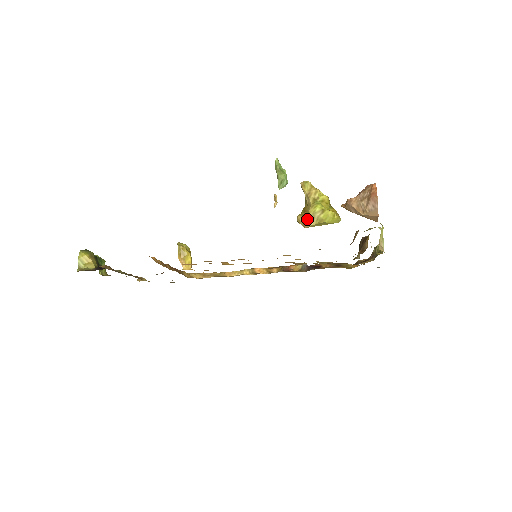
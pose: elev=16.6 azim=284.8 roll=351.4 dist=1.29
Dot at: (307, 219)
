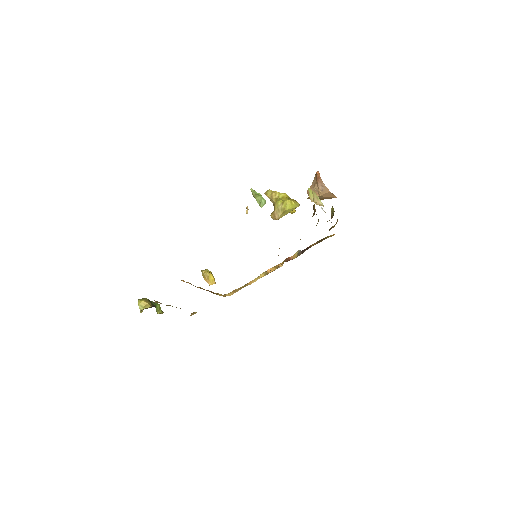
Dot at: (275, 213)
